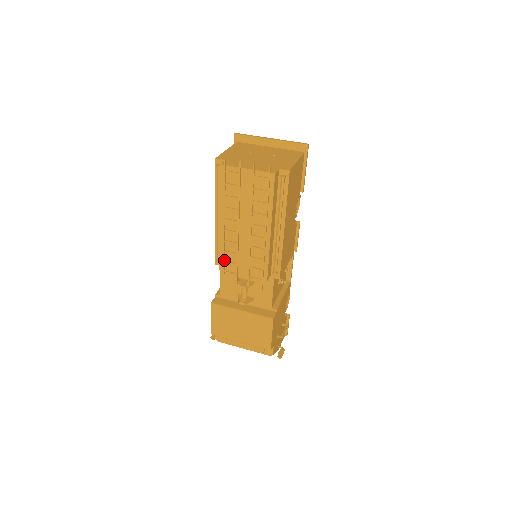
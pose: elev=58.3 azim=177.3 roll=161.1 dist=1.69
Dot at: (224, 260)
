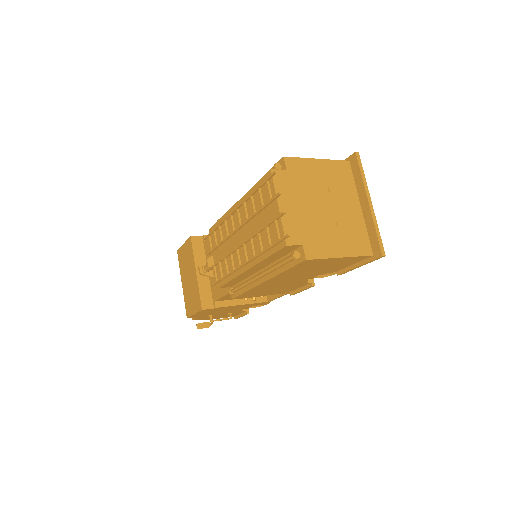
Dot at: (215, 230)
